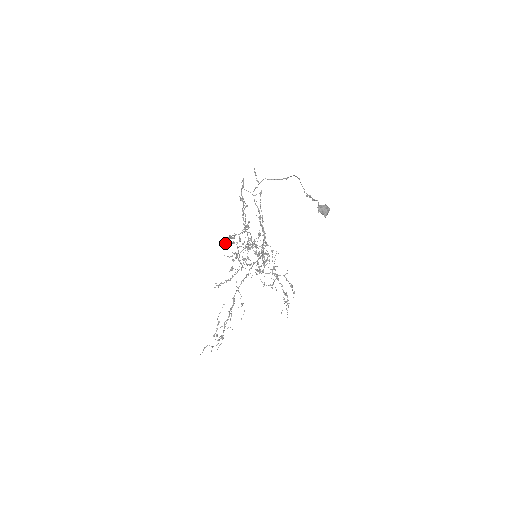
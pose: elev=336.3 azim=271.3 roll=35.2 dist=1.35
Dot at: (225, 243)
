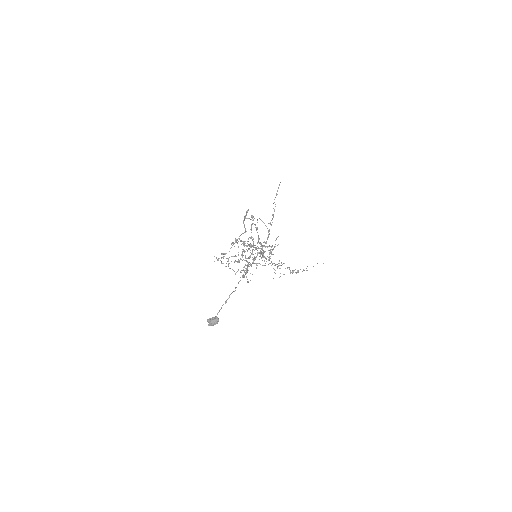
Dot at: (237, 239)
